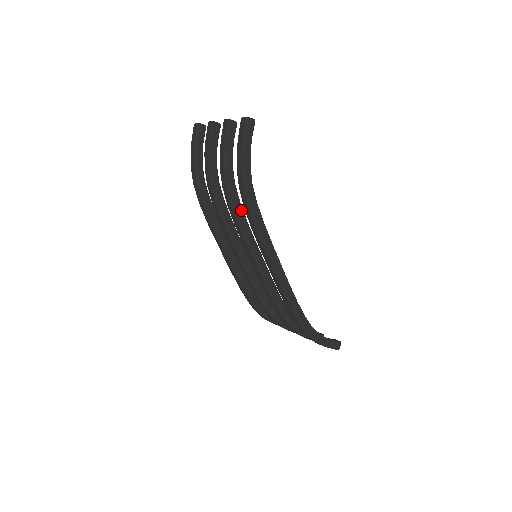
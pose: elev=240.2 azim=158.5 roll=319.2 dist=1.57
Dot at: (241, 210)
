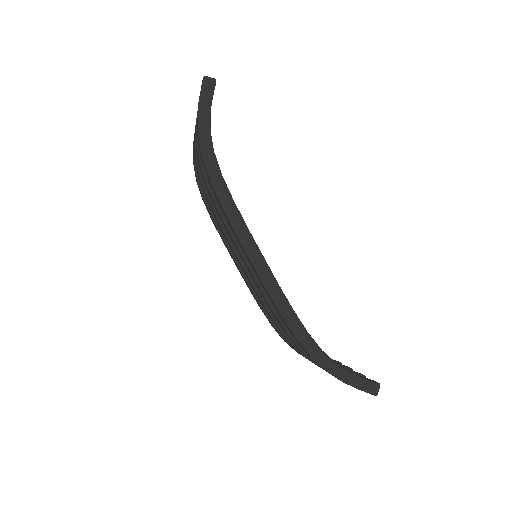
Dot at: occluded
